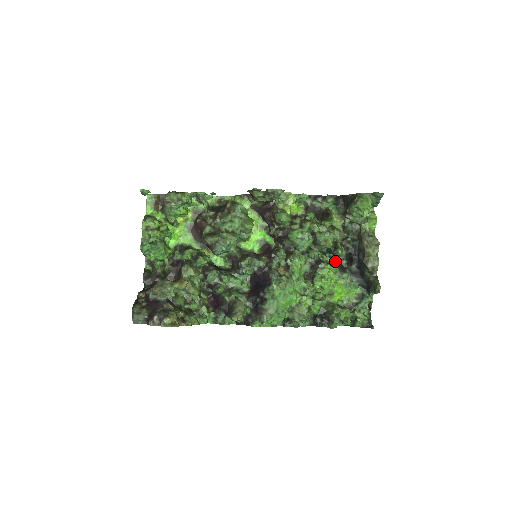
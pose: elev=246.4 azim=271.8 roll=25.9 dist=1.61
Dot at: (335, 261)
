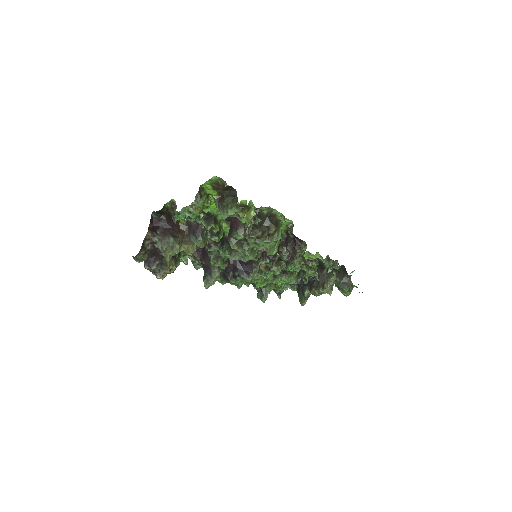
Dot at: occluded
